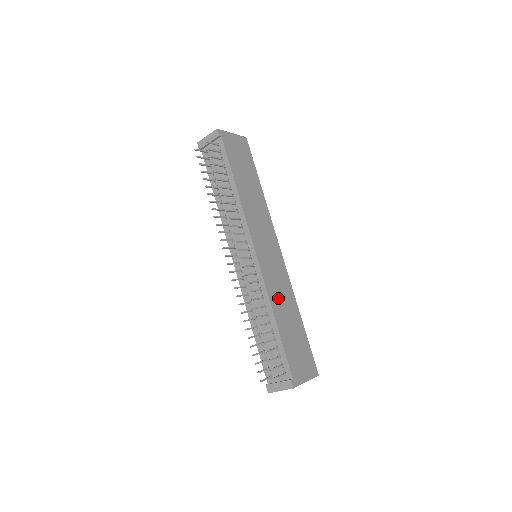
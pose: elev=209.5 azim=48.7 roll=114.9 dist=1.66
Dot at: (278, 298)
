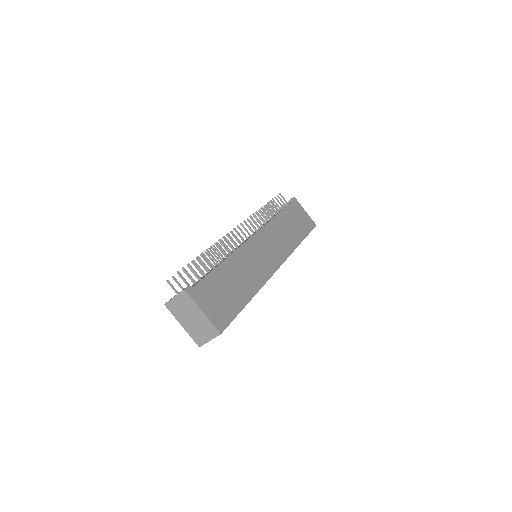
Dot at: (243, 264)
